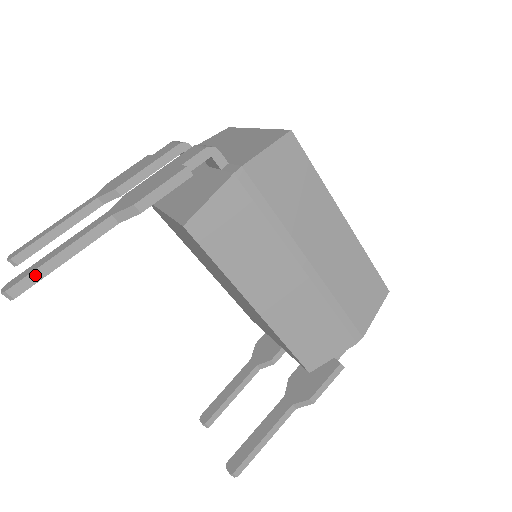
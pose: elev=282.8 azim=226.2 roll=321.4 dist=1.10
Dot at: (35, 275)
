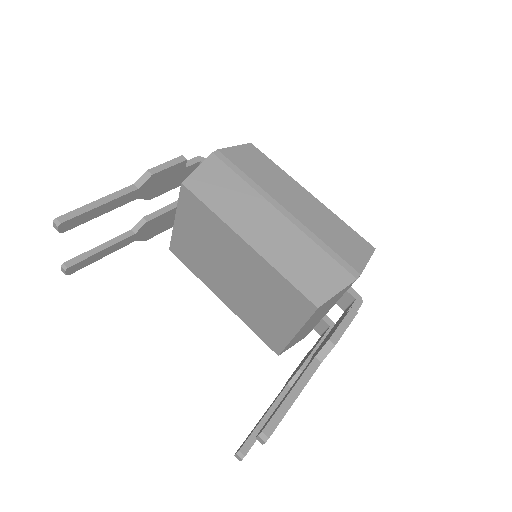
Dot at: (78, 211)
